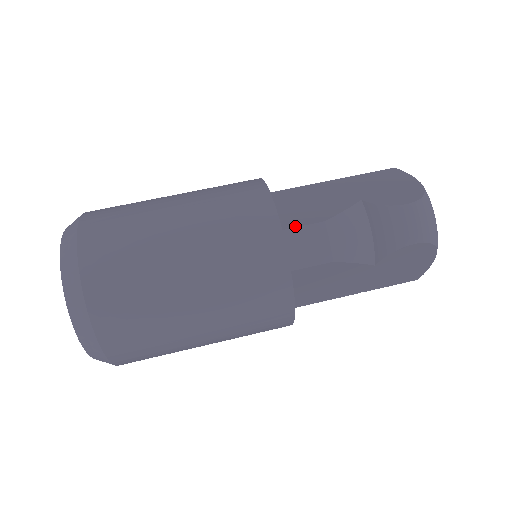
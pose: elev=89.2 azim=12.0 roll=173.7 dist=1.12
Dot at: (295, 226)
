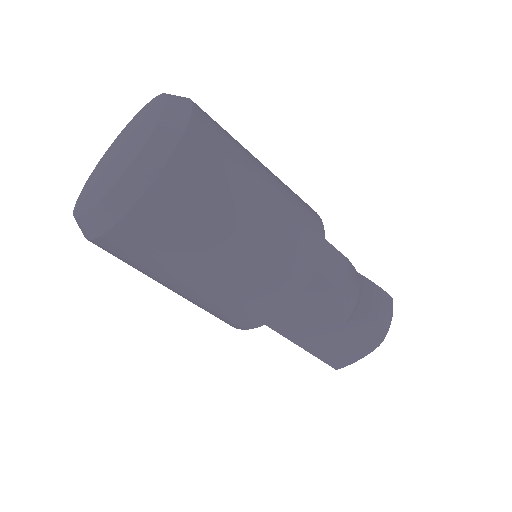
Dot at: (331, 244)
